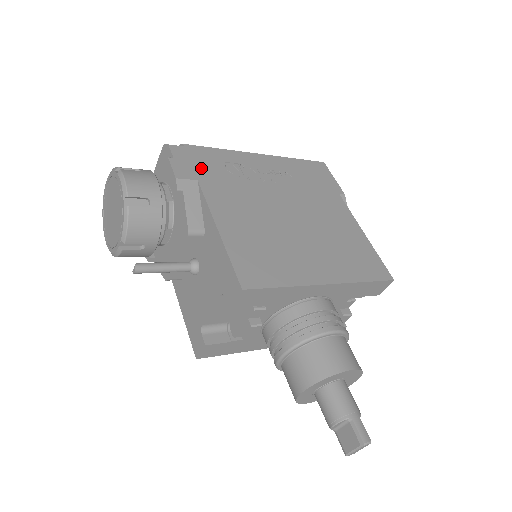
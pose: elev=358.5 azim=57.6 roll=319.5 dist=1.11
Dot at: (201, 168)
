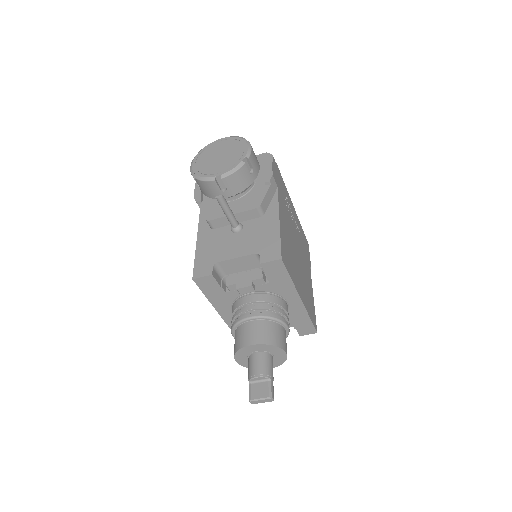
Dot at: (279, 183)
